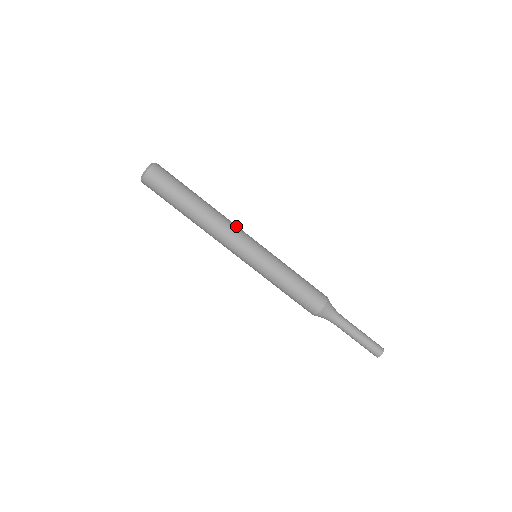
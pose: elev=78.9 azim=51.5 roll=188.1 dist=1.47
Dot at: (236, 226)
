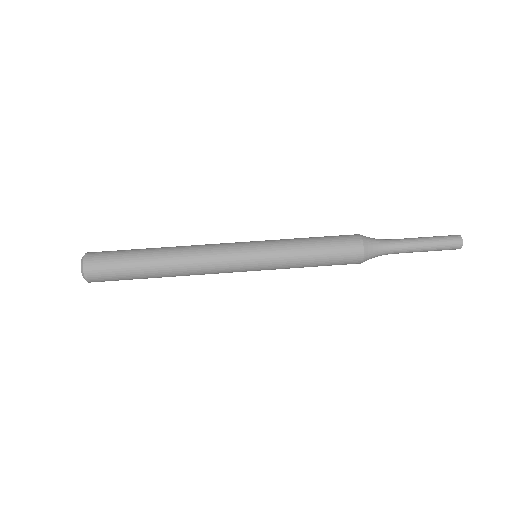
Dot at: (212, 244)
